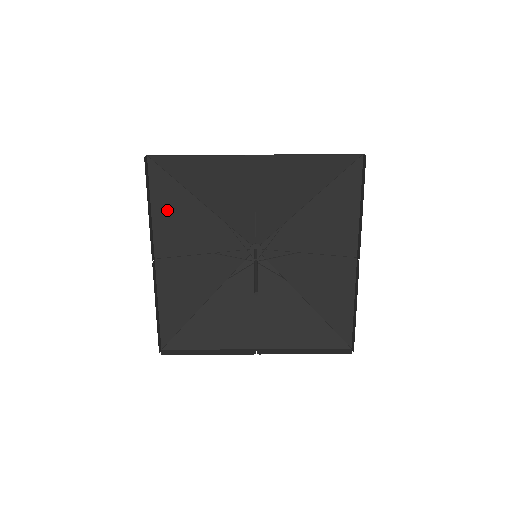
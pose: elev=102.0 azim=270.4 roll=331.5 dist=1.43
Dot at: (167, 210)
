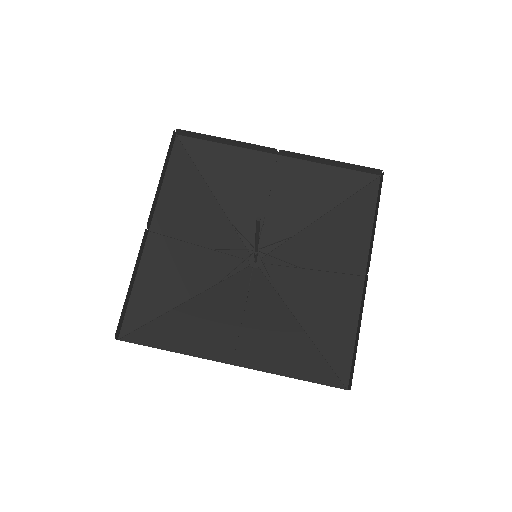
Dot at: (178, 189)
